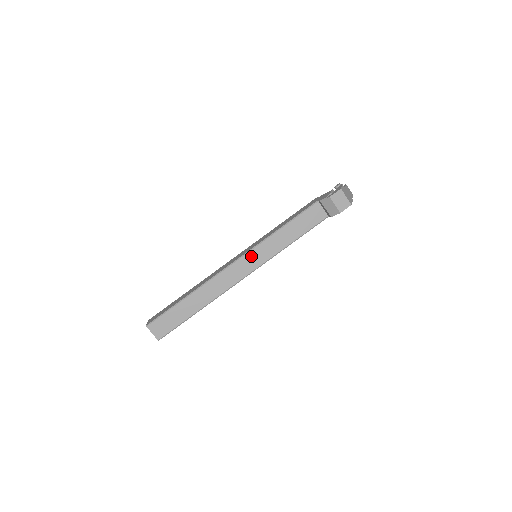
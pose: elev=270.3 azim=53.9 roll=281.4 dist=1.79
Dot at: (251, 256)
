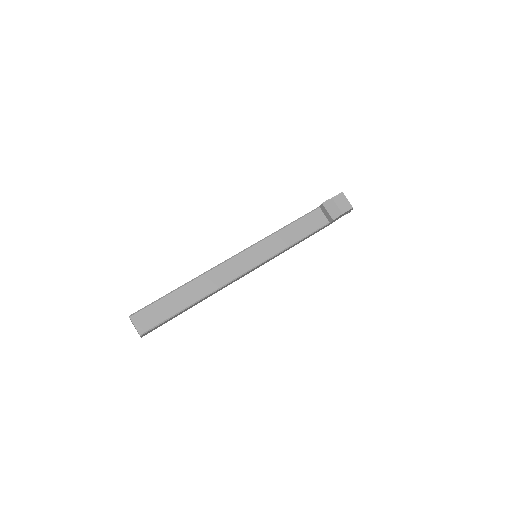
Dot at: (252, 252)
